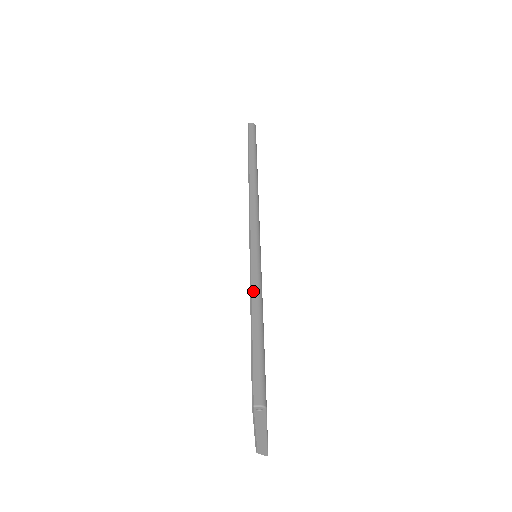
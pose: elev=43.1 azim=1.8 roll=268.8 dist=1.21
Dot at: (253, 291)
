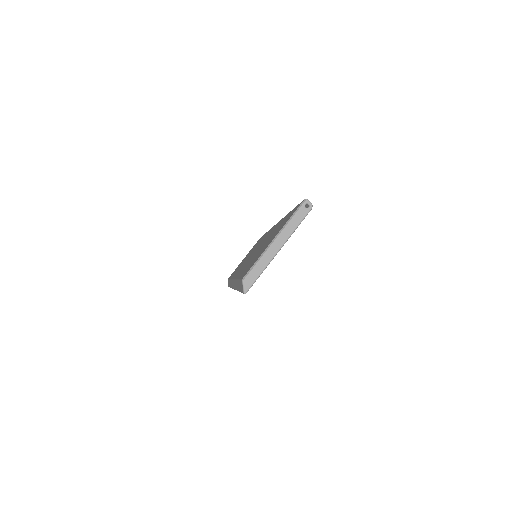
Dot at: occluded
